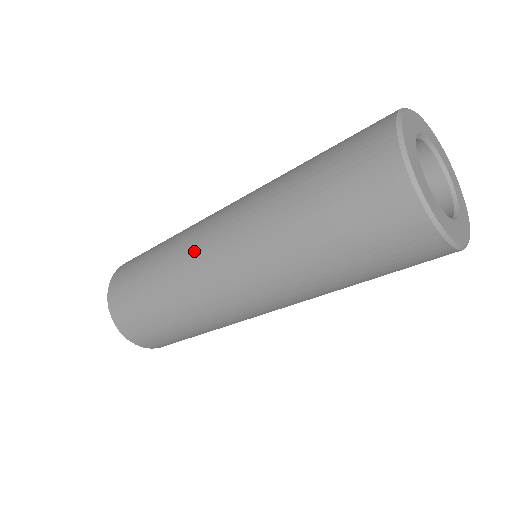
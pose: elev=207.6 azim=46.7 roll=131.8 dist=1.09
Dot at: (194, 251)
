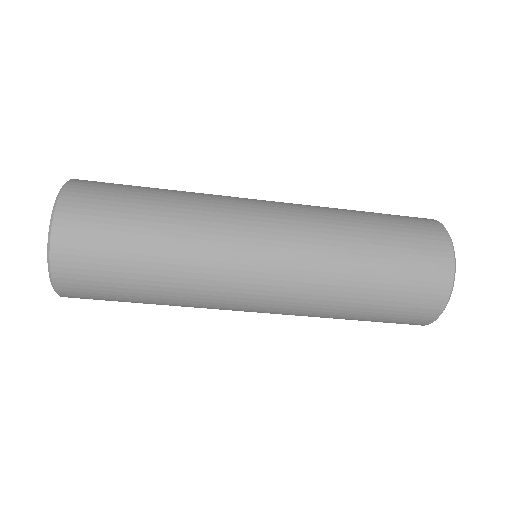
Dot at: (237, 197)
